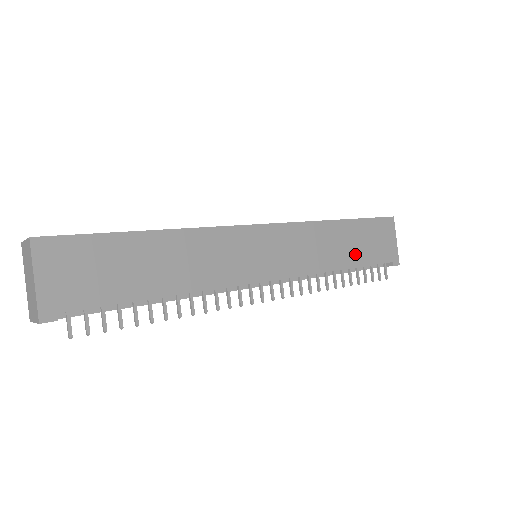
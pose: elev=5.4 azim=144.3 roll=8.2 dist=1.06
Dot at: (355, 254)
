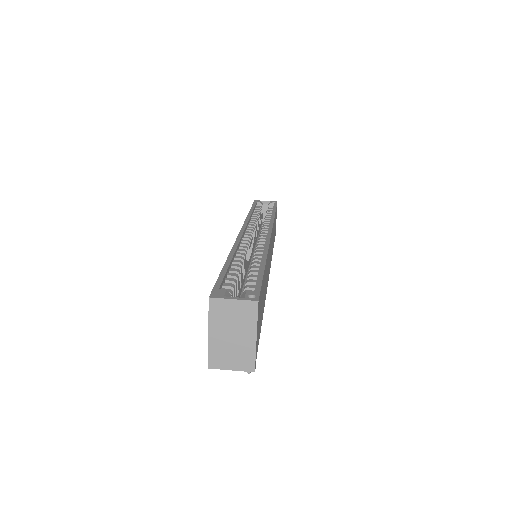
Dot at: occluded
